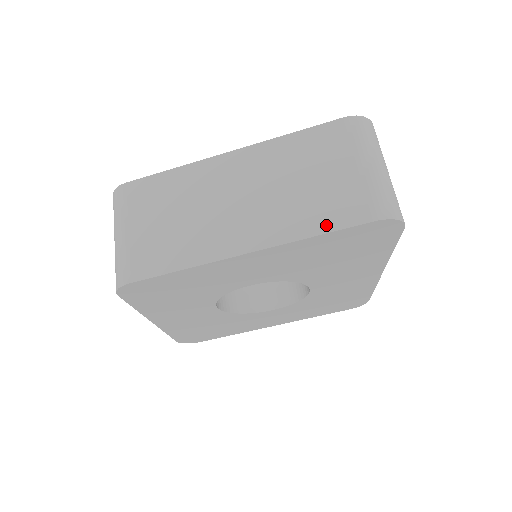
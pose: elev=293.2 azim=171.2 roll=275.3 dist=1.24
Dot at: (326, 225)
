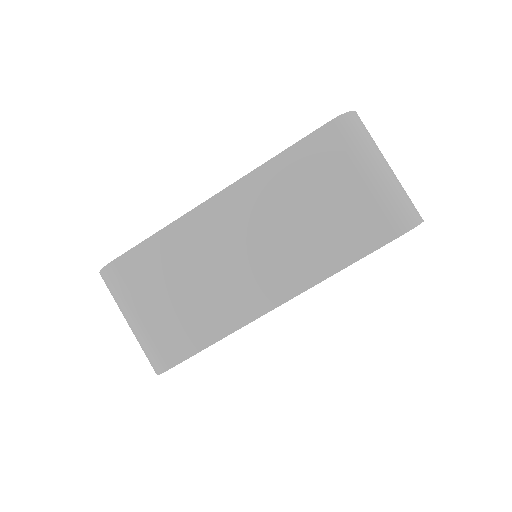
Dot at: (352, 254)
